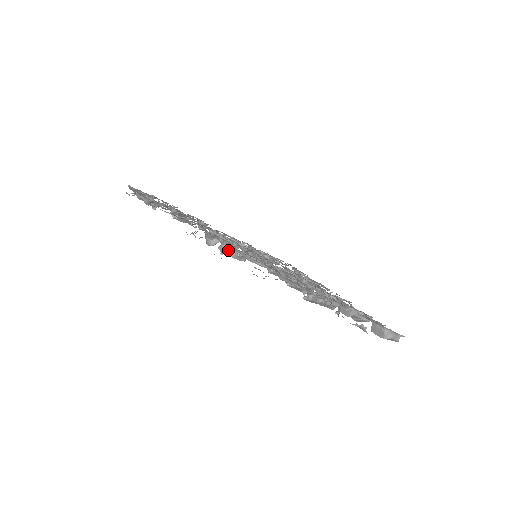
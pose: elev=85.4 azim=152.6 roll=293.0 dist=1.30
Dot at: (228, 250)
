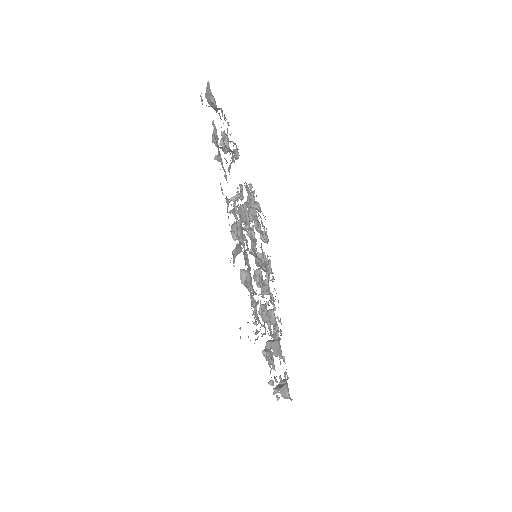
Dot at: (246, 281)
